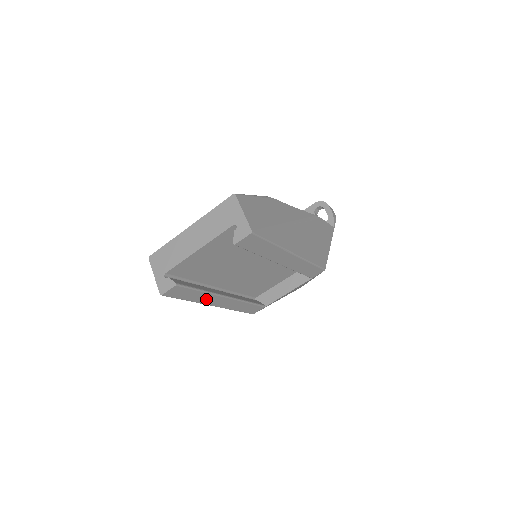
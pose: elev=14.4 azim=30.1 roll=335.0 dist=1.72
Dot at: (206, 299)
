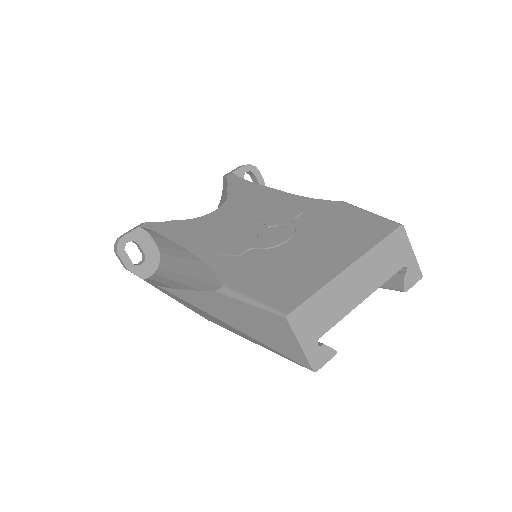
Dot at: occluded
